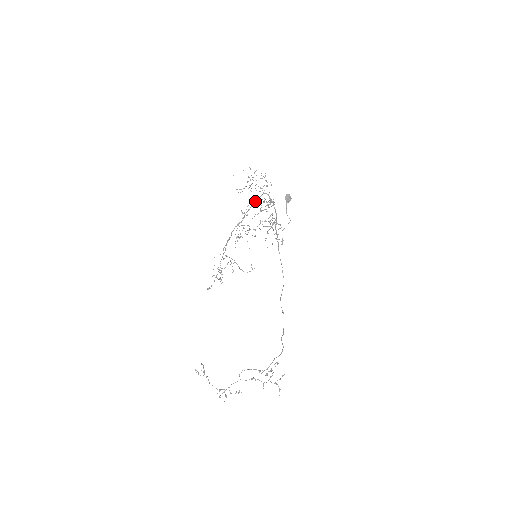
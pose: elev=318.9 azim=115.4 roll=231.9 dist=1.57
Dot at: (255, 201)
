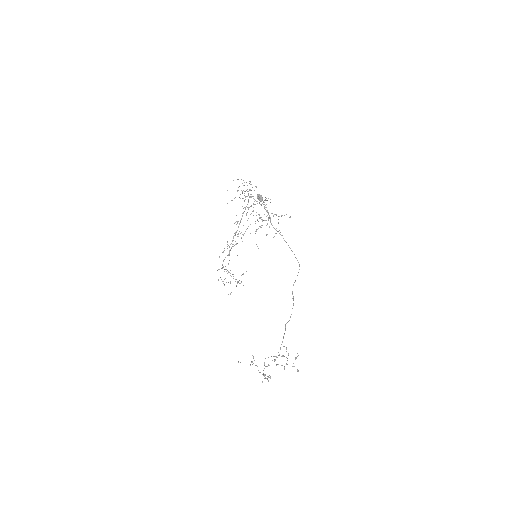
Dot at: occluded
